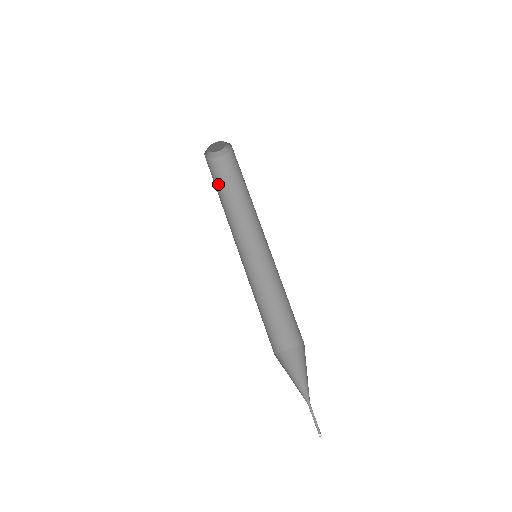
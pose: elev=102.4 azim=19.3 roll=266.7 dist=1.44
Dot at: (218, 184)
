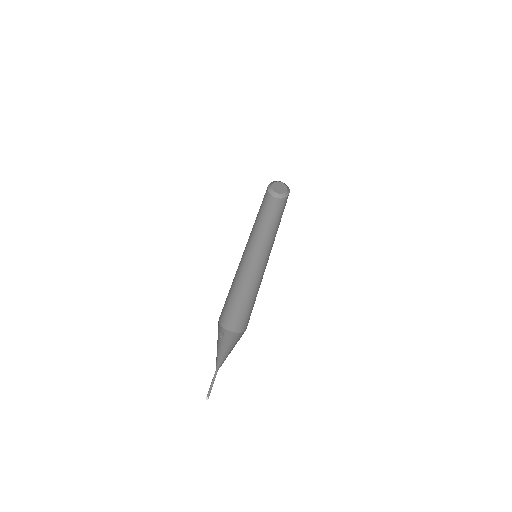
Dot at: (266, 211)
